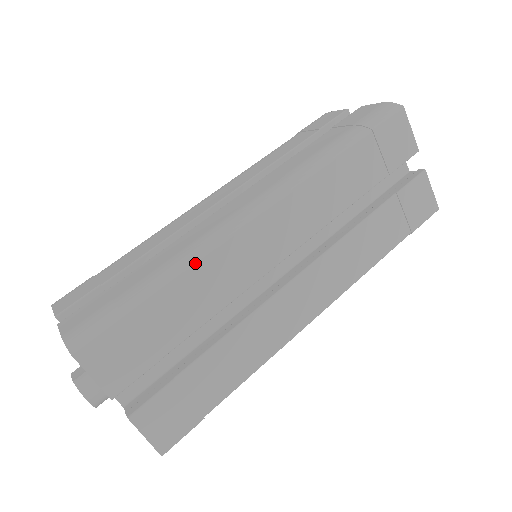
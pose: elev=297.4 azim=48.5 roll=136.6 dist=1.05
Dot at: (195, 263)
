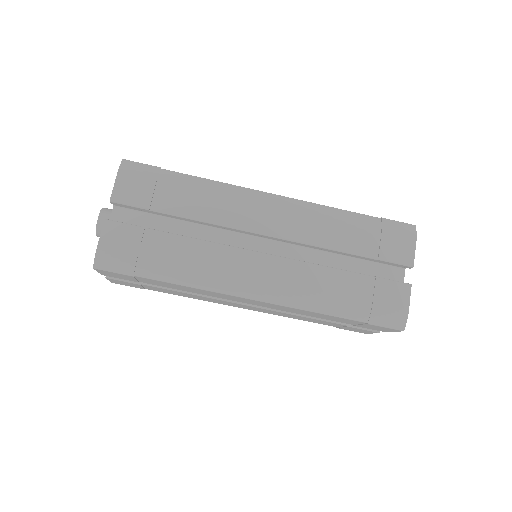
Dot at: (192, 287)
